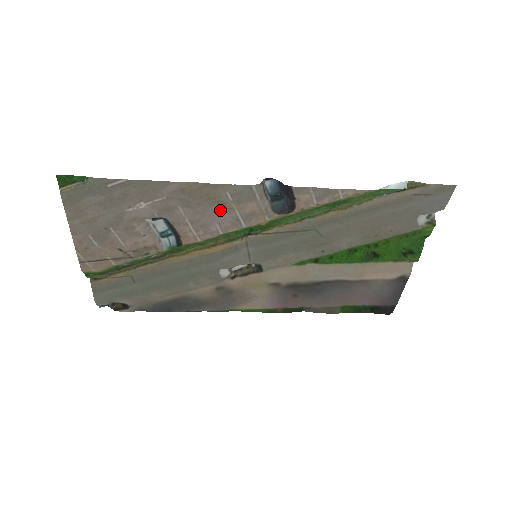
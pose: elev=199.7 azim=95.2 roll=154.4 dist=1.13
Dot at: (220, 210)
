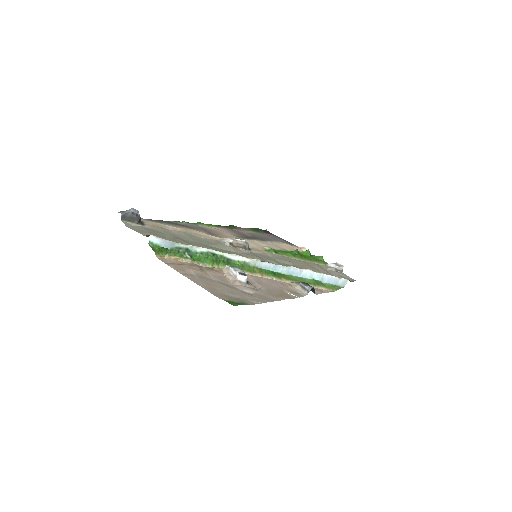
Dot at: (277, 287)
